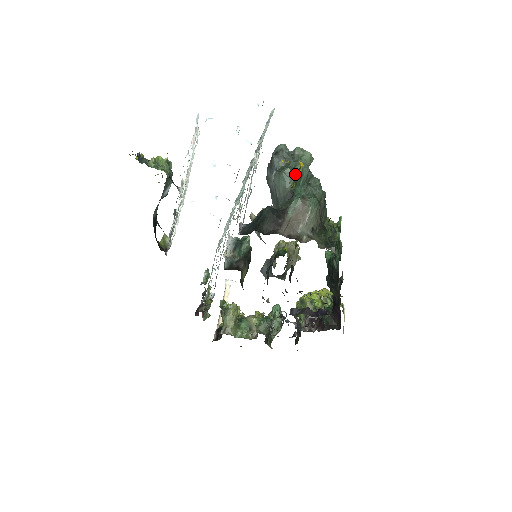
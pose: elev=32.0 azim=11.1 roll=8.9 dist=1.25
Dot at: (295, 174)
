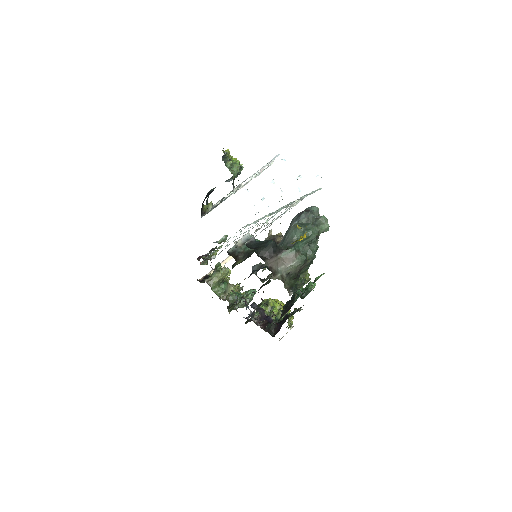
Dot at: occluded
